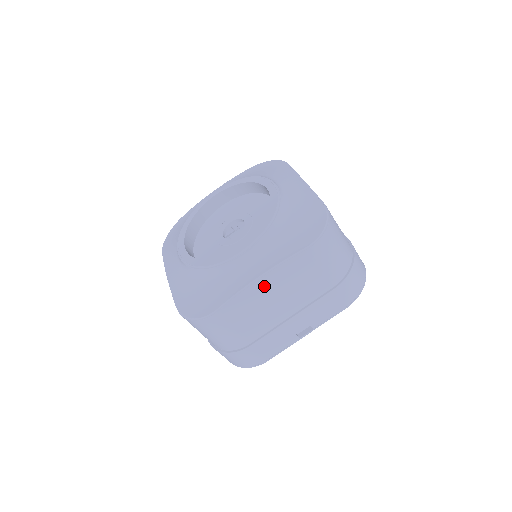
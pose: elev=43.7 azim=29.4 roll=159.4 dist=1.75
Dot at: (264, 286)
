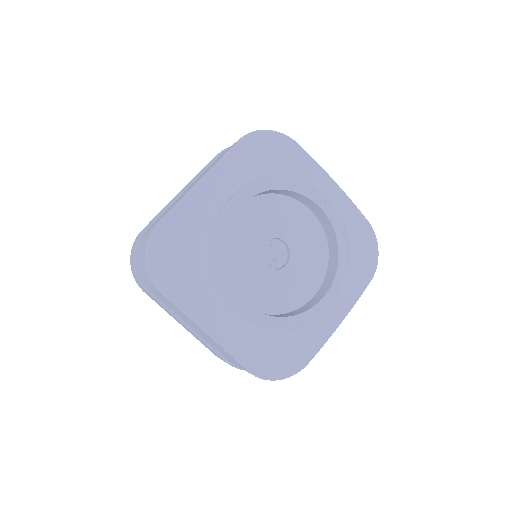
Dot at: occluded
